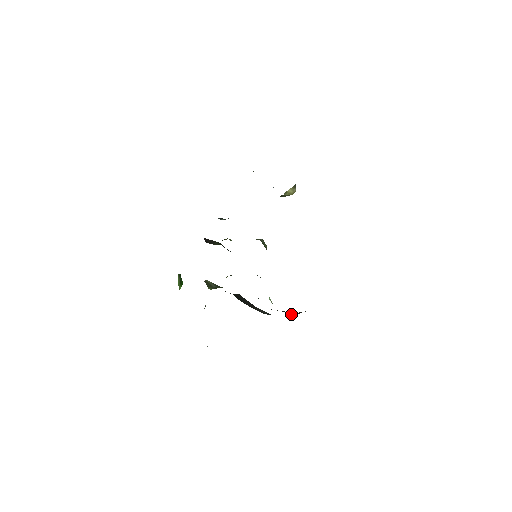
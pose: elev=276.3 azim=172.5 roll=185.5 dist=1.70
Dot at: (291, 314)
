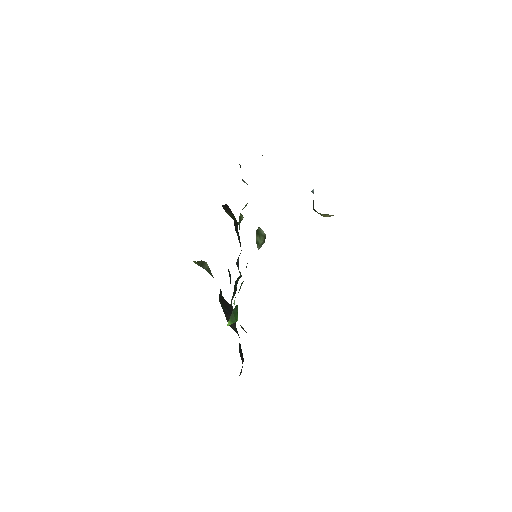
Dot at: occluded
